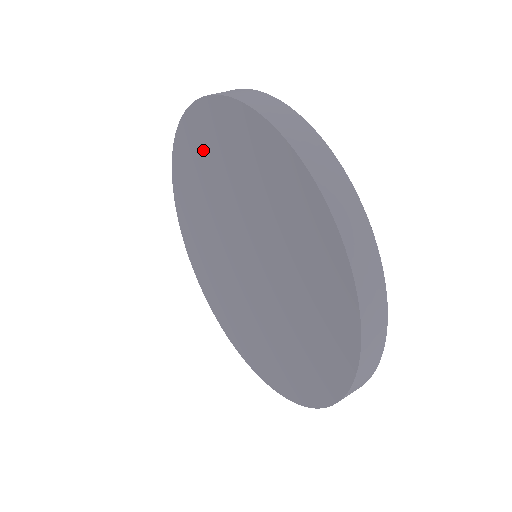
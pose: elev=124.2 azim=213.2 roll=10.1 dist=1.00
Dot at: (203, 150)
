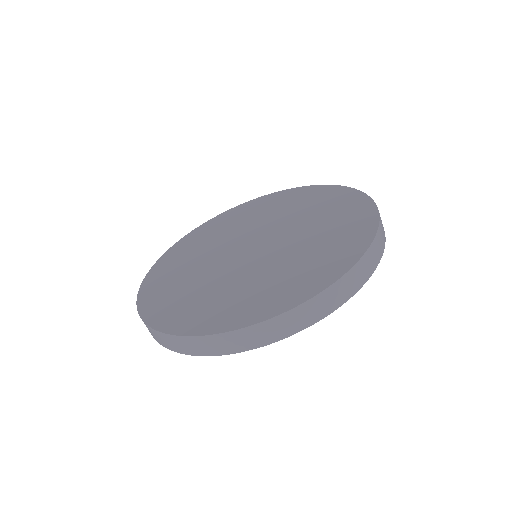
Dot at: (316, 200)
